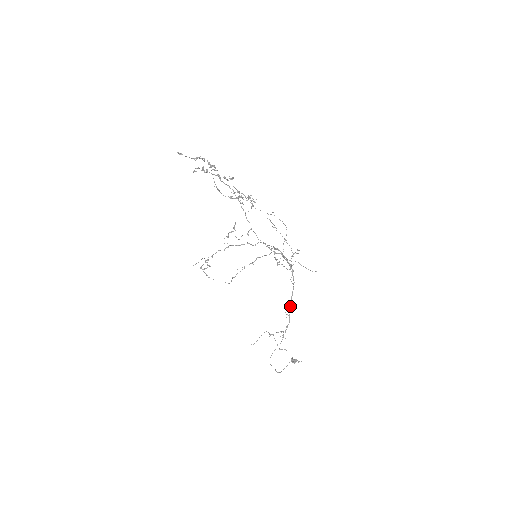
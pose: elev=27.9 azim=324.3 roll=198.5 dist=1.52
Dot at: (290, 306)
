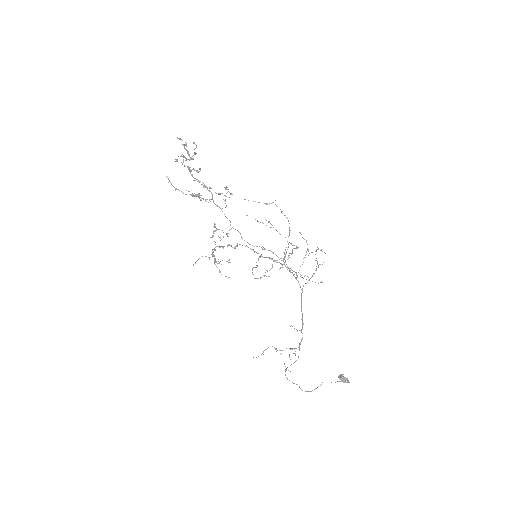
Dot at: (302, 320)
